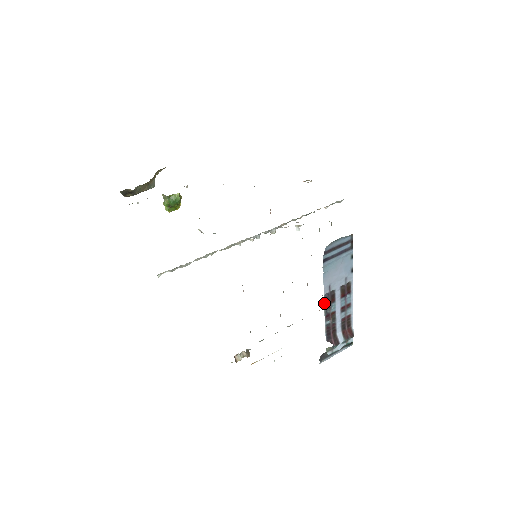
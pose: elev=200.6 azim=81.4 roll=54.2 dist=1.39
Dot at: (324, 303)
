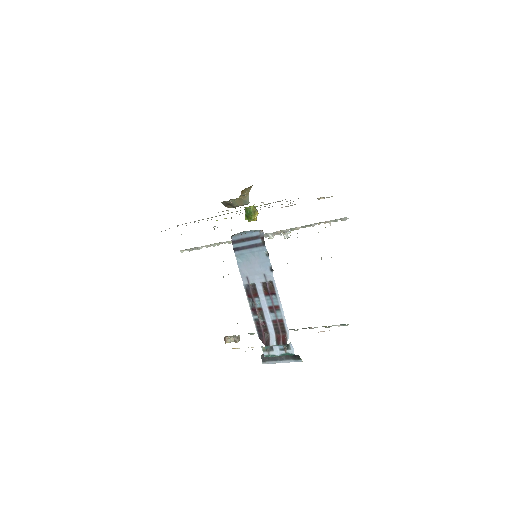
Dot at: (247, 294)
